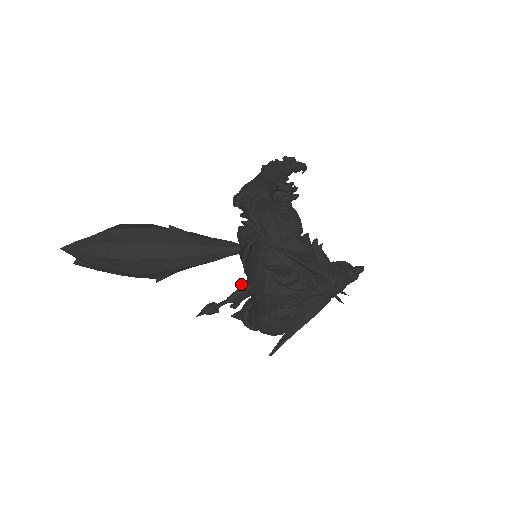
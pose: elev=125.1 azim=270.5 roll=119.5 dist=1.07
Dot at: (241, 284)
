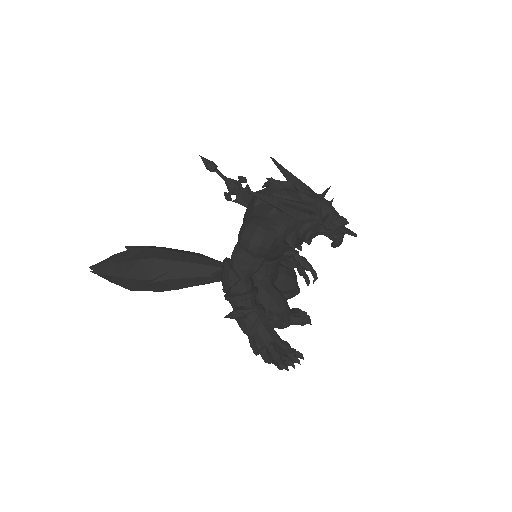
Dot at: (240, 177)
